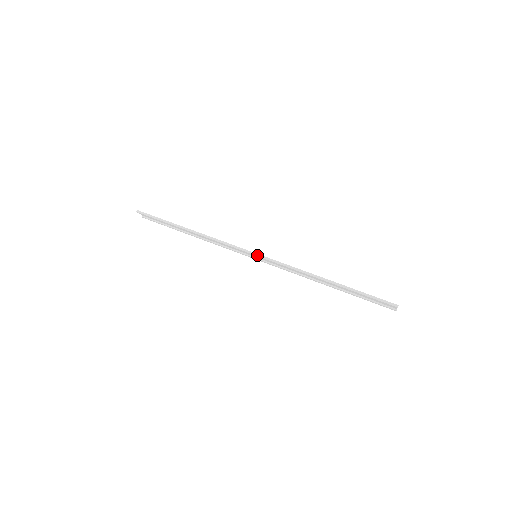
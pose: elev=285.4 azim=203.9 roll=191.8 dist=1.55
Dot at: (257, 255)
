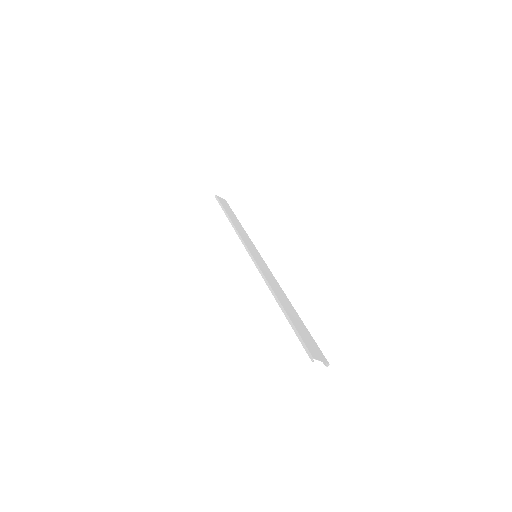
Dot at: (250, 255)
